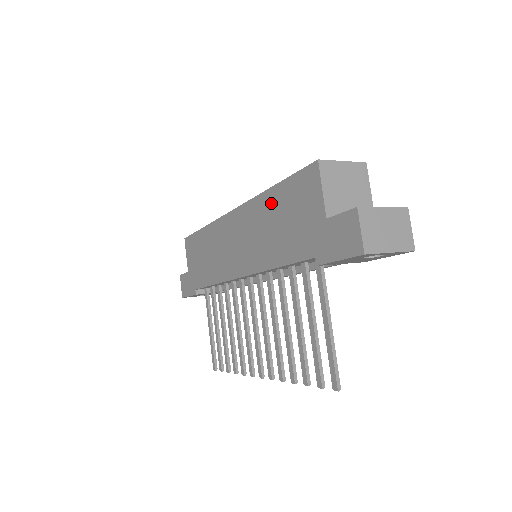
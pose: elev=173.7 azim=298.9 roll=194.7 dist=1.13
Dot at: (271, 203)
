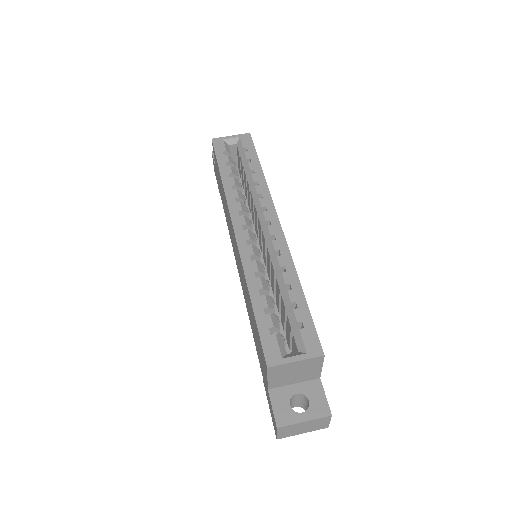
Dot at: (249, 301)
